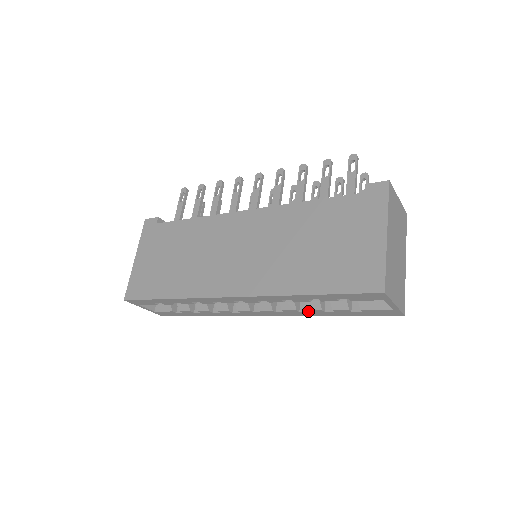
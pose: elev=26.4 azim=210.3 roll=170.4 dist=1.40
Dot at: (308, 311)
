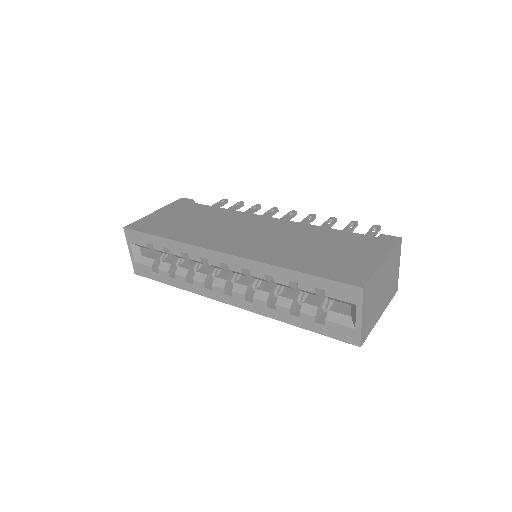
Dot at: (276, 308)
